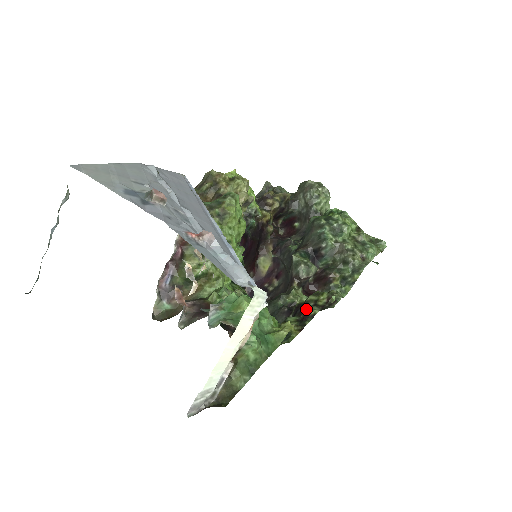
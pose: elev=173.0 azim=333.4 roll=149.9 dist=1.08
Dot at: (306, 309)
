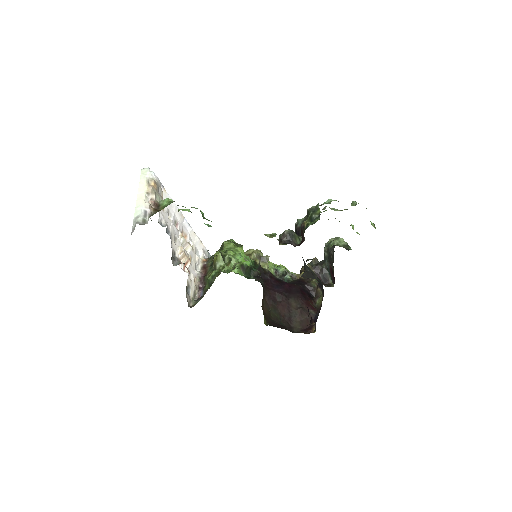
Dot at: occluded
